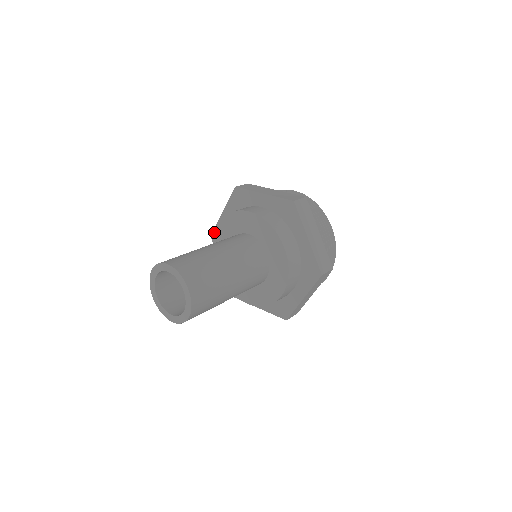
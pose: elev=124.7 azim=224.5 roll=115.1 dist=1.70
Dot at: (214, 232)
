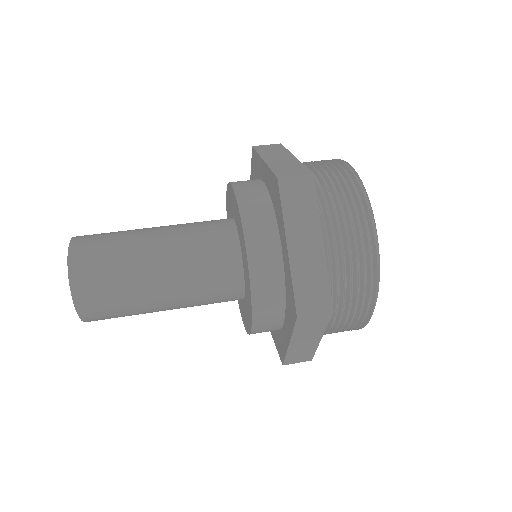
Dot at: occluded
